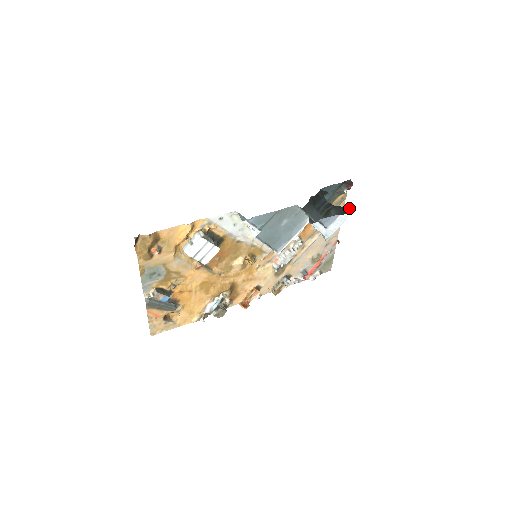
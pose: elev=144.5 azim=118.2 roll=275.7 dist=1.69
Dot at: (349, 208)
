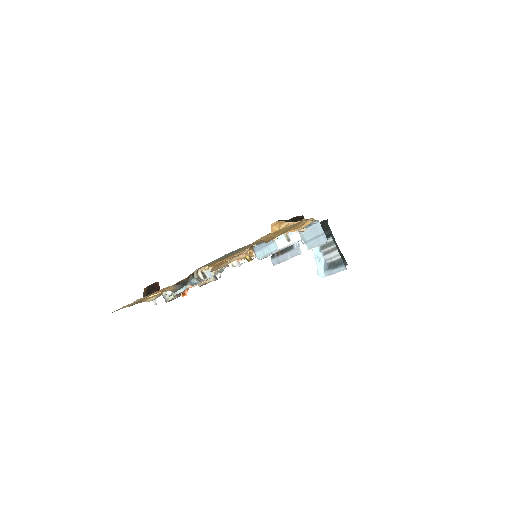
Dot at: (344, 258)
